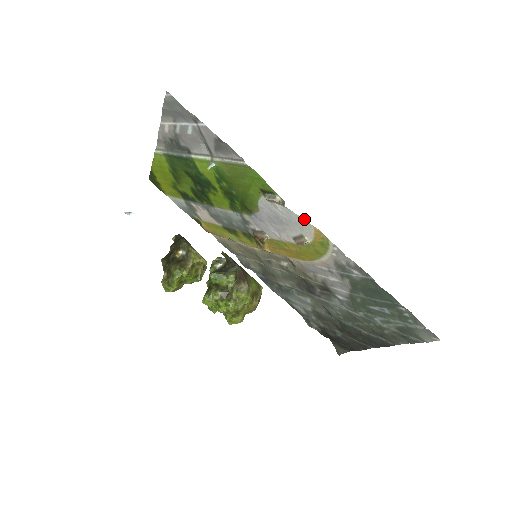
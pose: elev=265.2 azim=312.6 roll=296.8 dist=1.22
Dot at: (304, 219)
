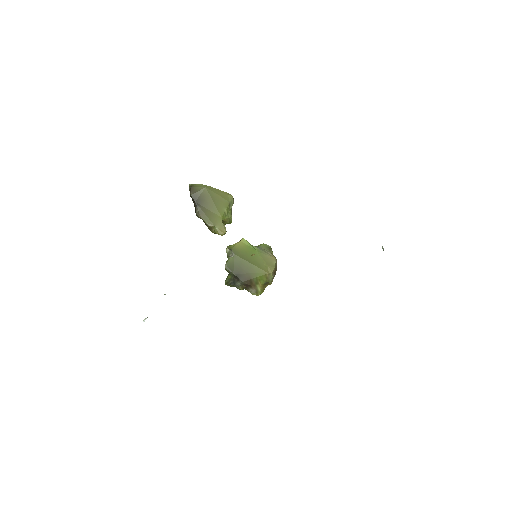
Dot at: occluded
